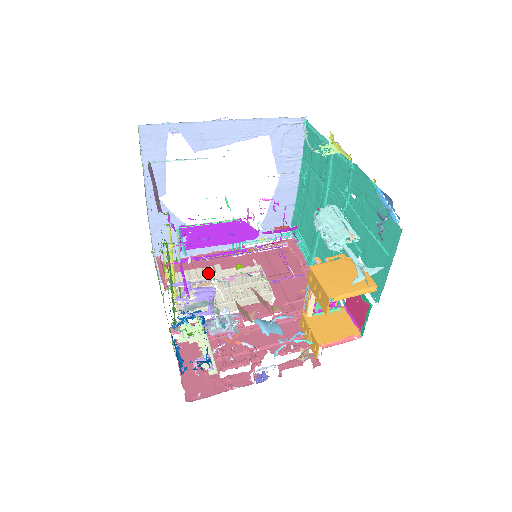
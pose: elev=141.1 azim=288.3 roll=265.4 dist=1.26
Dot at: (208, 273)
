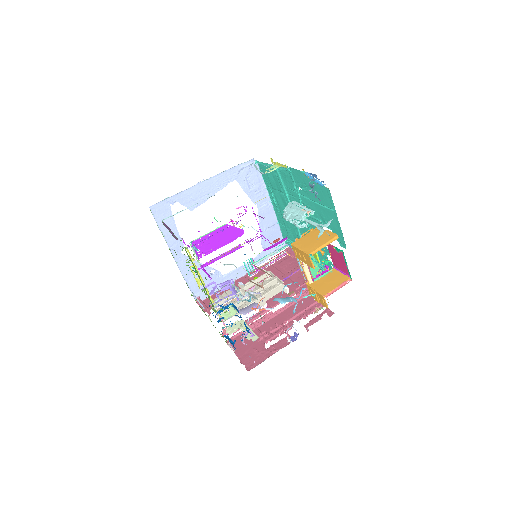
Dot at: occluded
